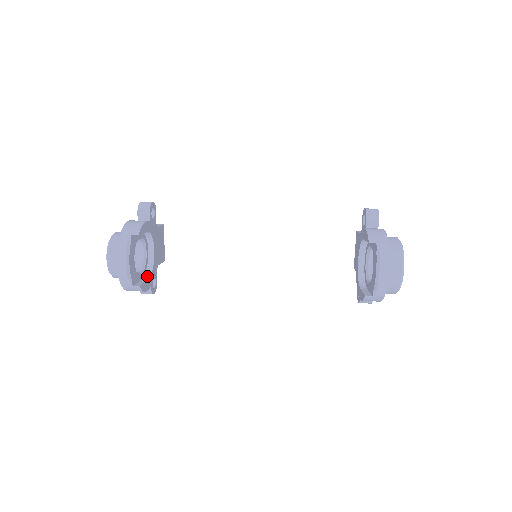
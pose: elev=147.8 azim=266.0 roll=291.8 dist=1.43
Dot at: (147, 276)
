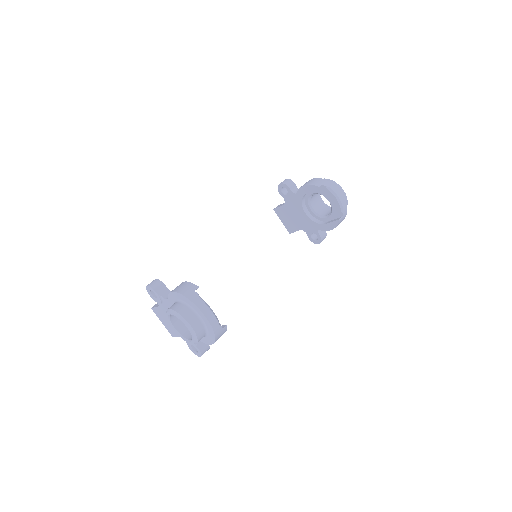
Dot at: occluded
